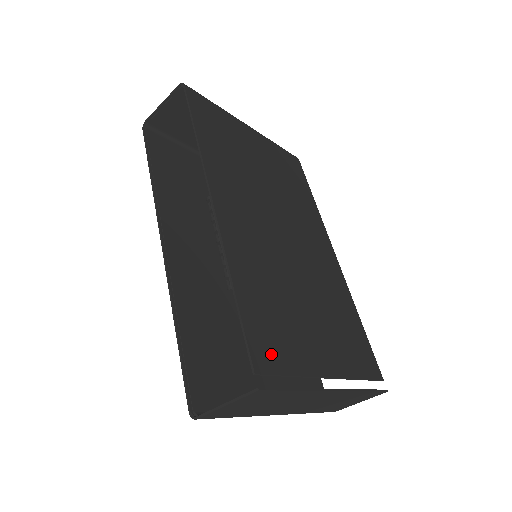
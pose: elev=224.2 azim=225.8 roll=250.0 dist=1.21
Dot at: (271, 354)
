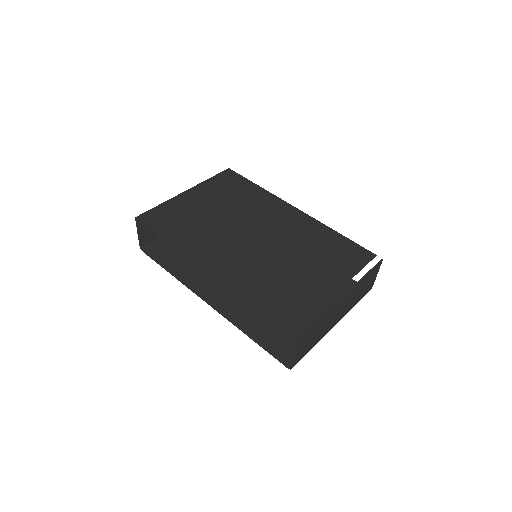
Dot at: (294, 315)
